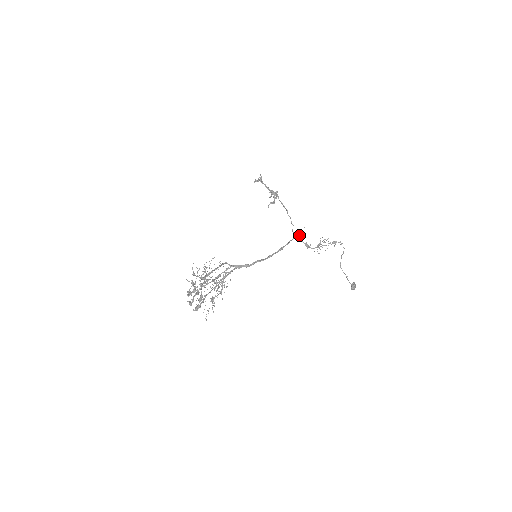
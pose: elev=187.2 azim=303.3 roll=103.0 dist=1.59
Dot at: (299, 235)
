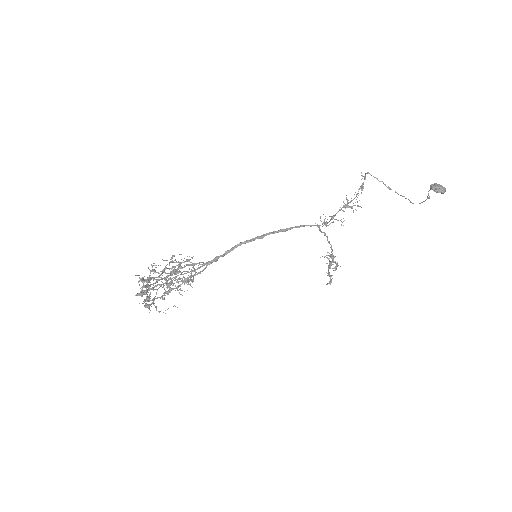
Dot at: (323, 223)
